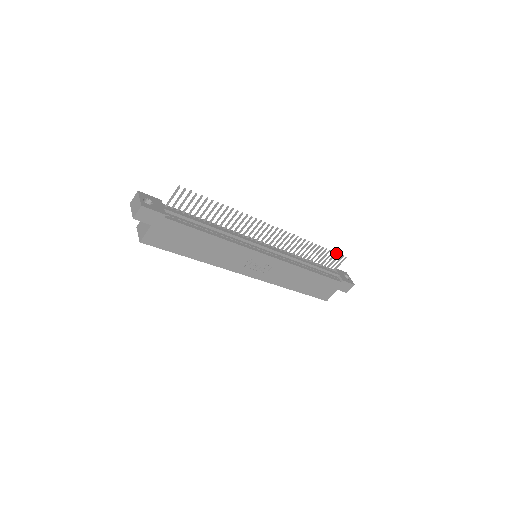
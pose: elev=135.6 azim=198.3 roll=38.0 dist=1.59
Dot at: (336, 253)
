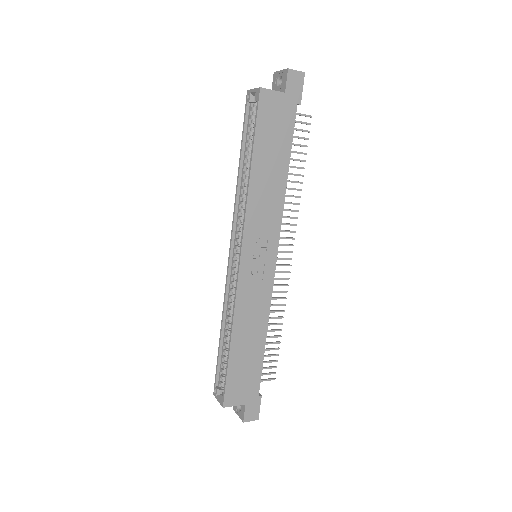
Dot at: (277, 360)
